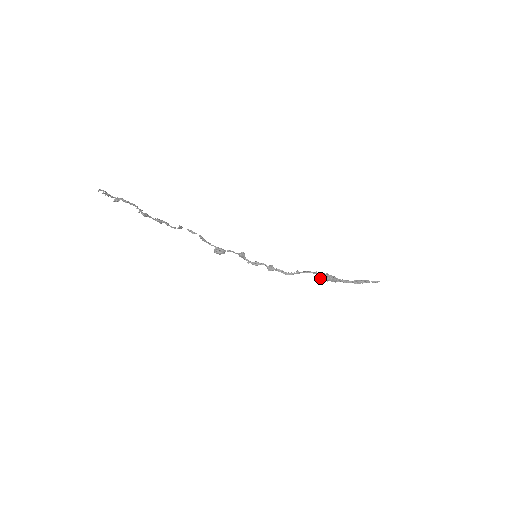
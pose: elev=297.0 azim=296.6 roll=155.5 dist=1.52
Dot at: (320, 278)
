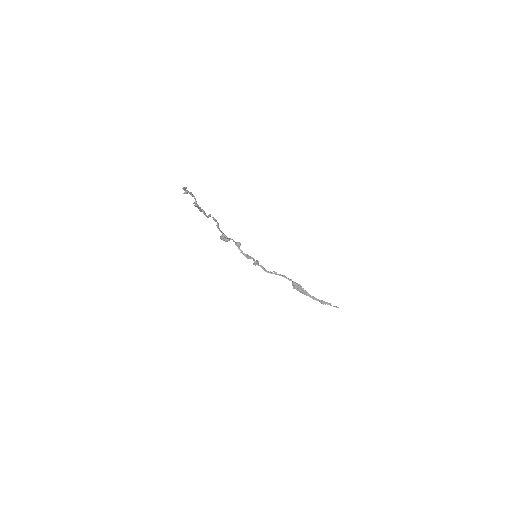
Dot at: (293, 286)
